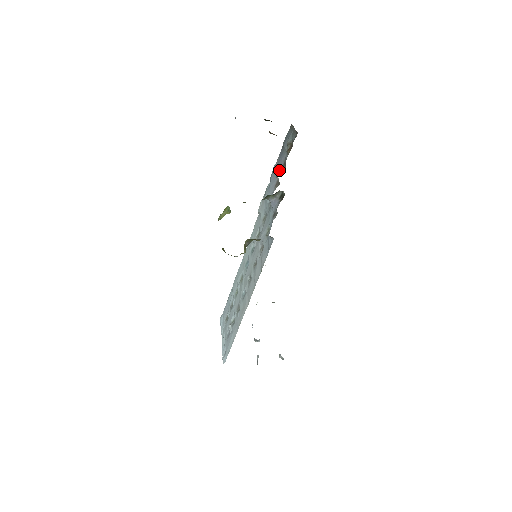
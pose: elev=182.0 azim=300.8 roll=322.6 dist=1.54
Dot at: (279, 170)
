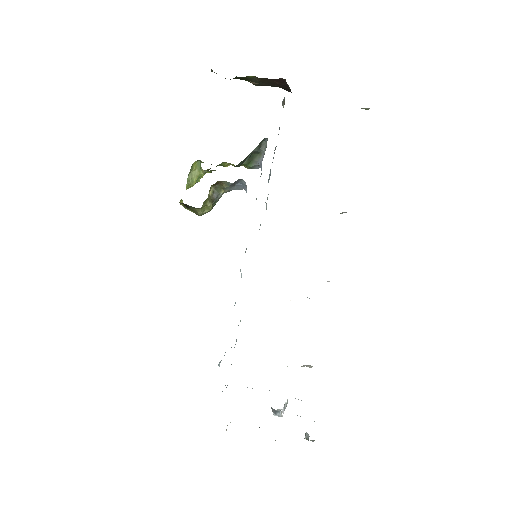
Dot at: occluded
